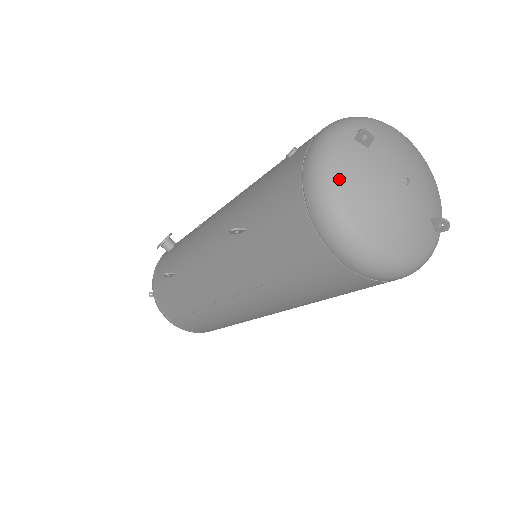
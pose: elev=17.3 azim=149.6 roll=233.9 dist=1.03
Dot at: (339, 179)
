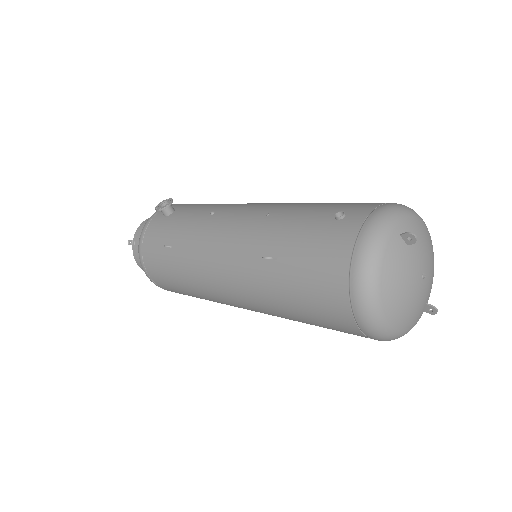
Dot at: (382, 269)
